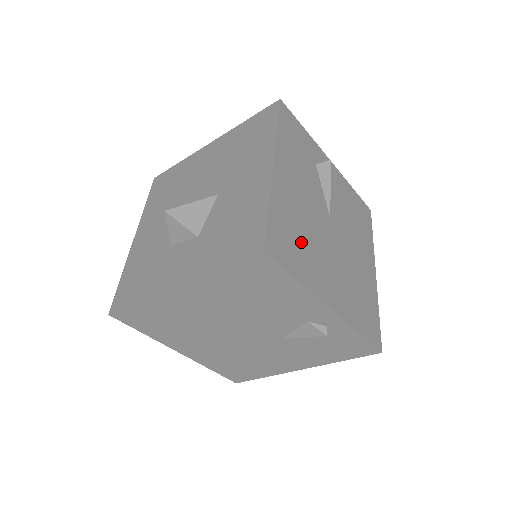
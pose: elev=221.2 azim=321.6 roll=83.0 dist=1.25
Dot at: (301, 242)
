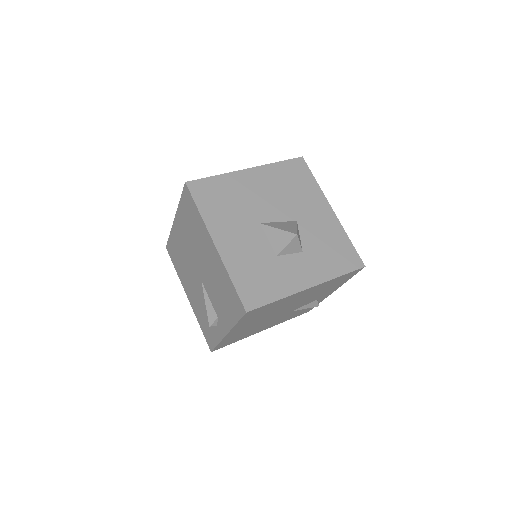
Dot at: occluded
